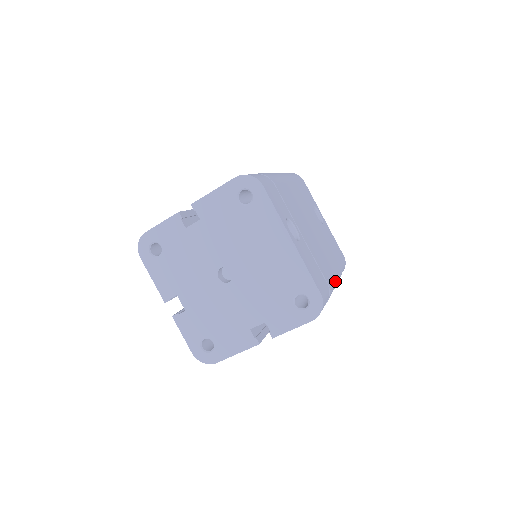
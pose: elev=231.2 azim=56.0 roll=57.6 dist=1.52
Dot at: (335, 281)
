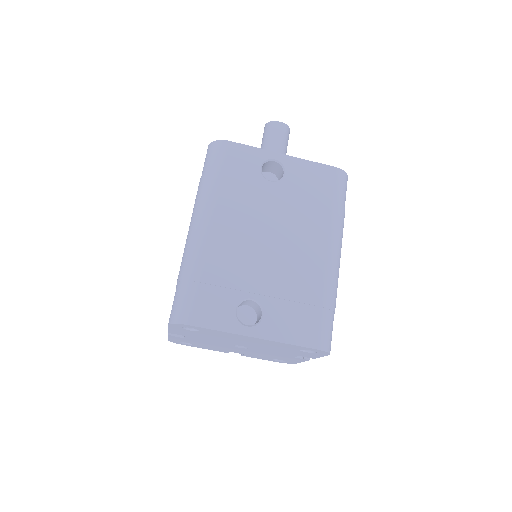
Dot at: (332, 266)
